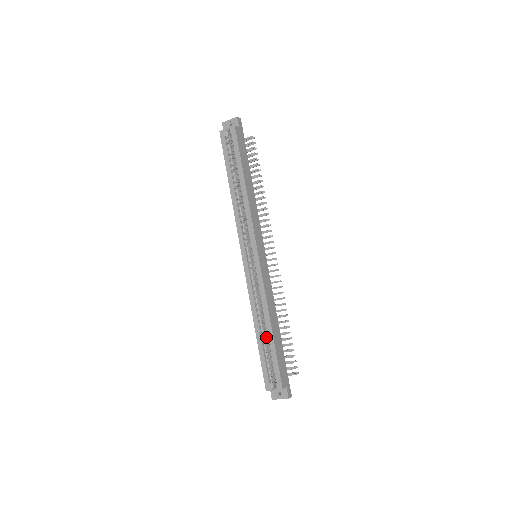
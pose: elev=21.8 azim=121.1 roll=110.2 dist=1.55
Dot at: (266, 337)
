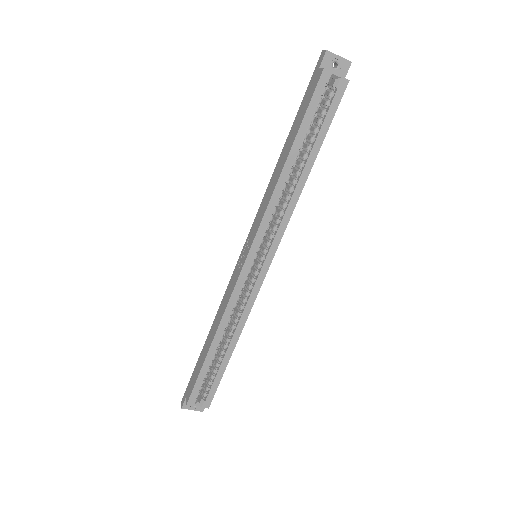
Dot at: (217, 350)
